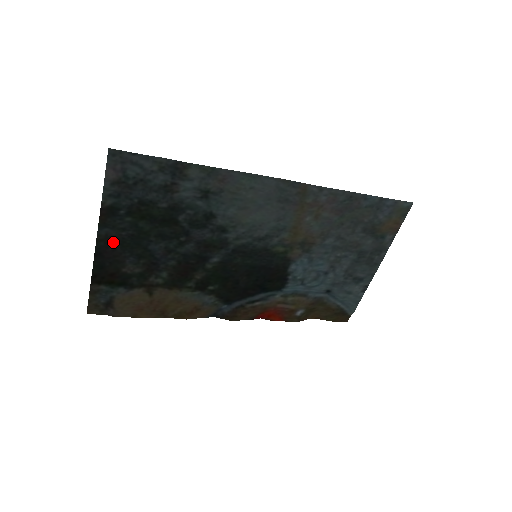
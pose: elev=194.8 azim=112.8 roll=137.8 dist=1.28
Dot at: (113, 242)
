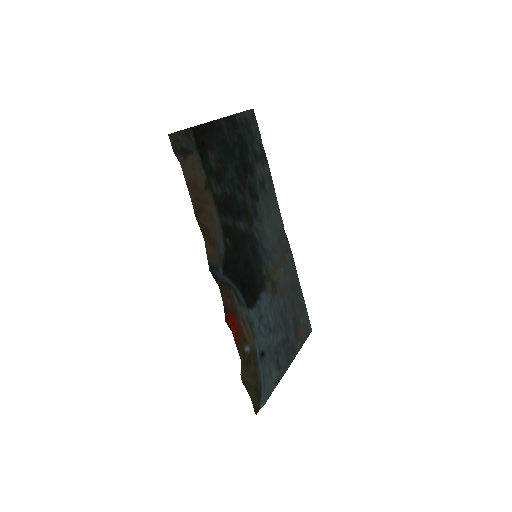
Dot at: (220, 134)
